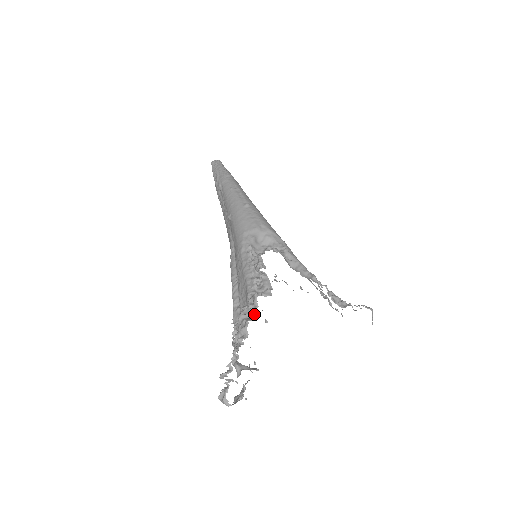
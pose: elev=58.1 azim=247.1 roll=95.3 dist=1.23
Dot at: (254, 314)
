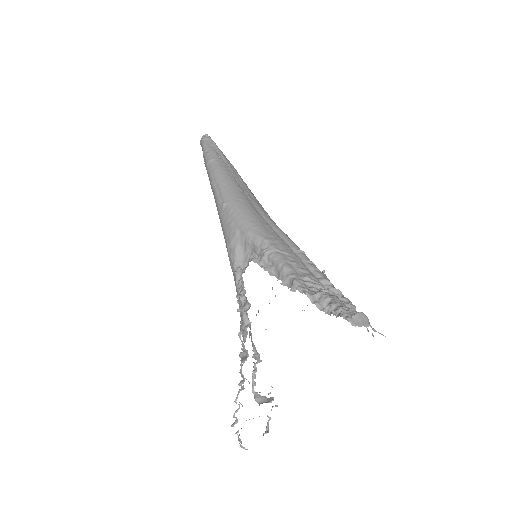
Dot at: (246, 353)
